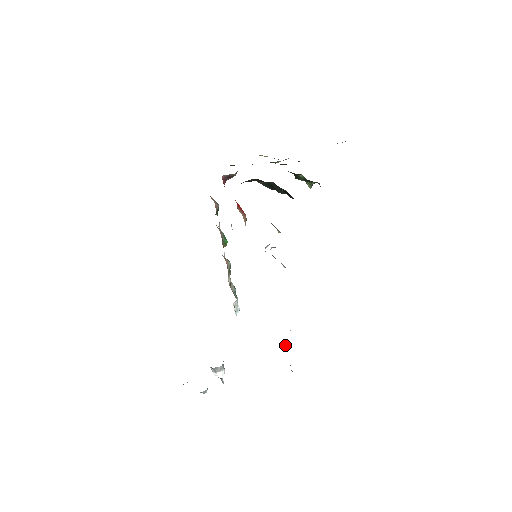
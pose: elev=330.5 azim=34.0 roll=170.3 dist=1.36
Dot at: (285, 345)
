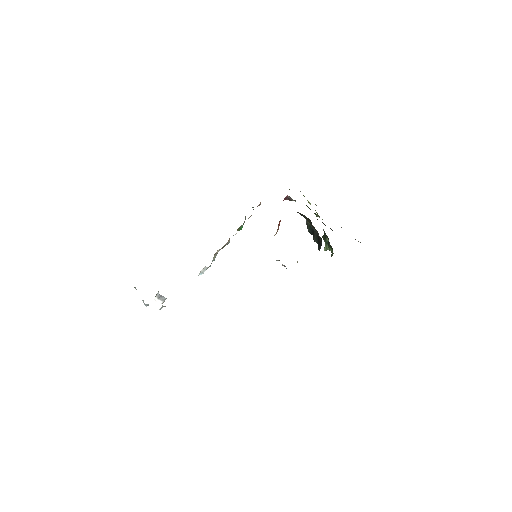
Dot at: occluded
